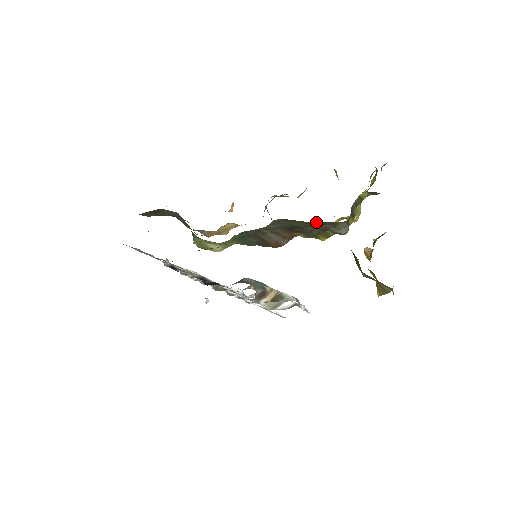
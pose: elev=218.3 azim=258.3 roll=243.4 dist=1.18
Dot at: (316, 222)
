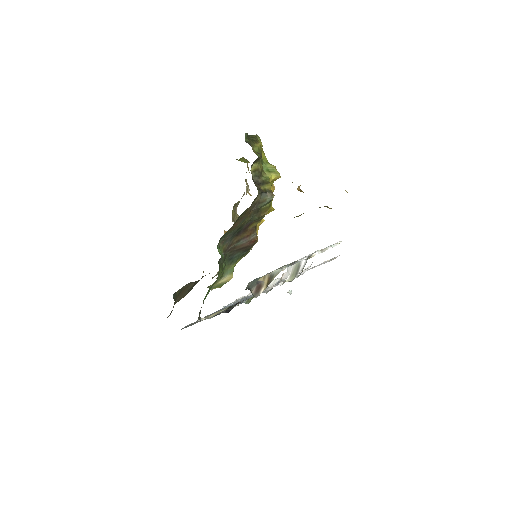
Dot at: (236, 221)
